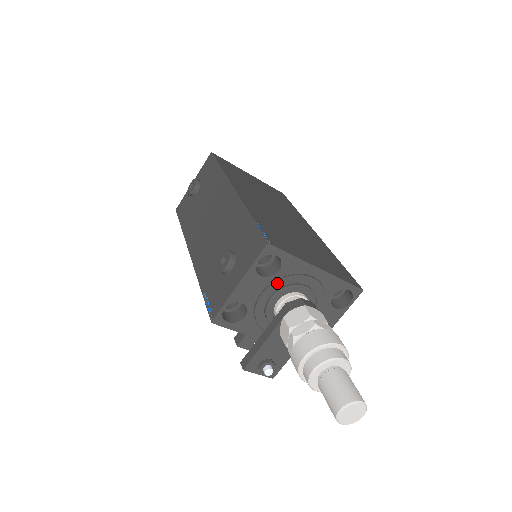
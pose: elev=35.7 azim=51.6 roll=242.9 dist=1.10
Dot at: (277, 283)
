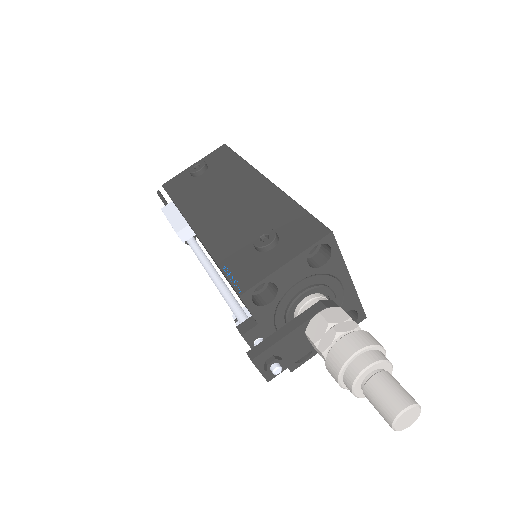
Dot at: (314, 278)
